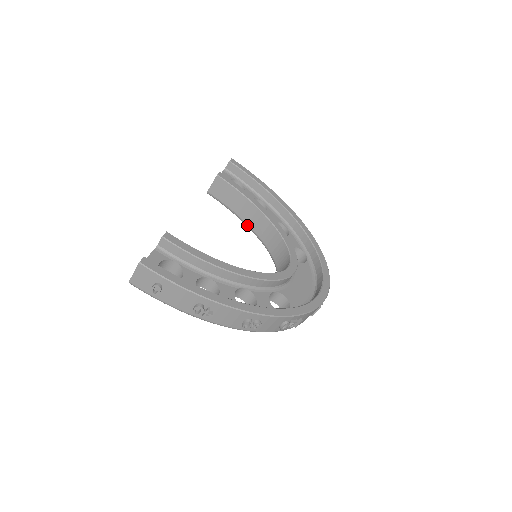
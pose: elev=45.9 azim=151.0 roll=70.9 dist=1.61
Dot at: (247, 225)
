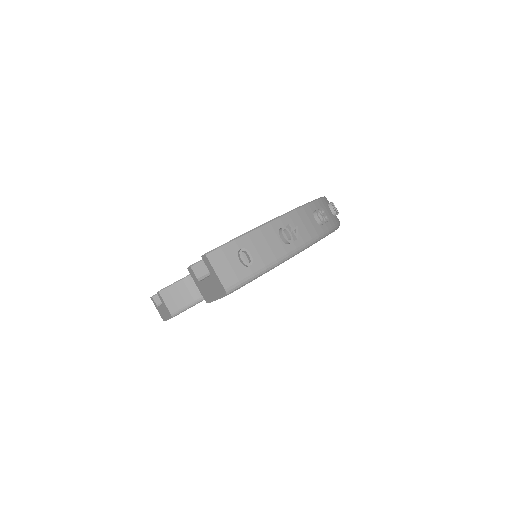
Dot at: occluded
